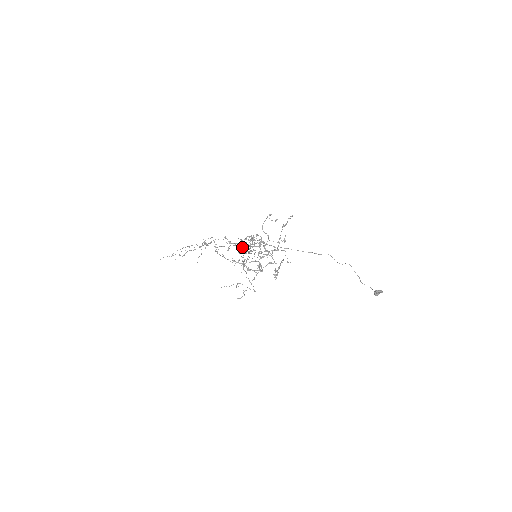
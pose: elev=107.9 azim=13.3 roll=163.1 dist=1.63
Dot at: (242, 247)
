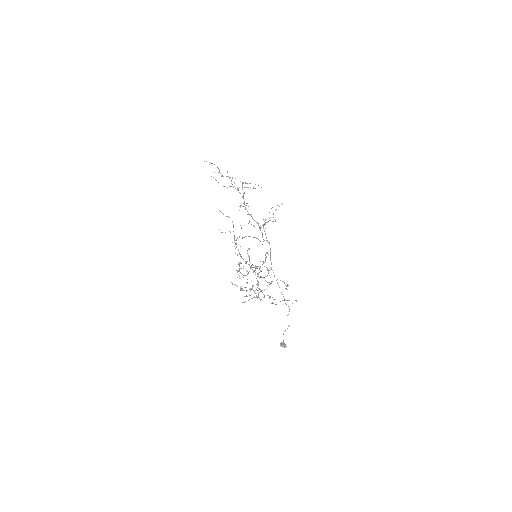
Dot at: (250, 268)
